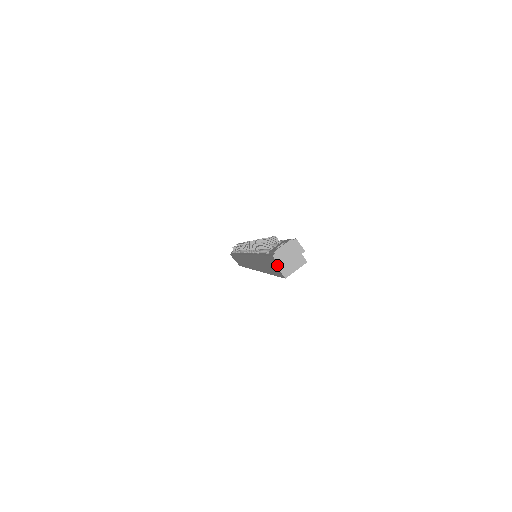
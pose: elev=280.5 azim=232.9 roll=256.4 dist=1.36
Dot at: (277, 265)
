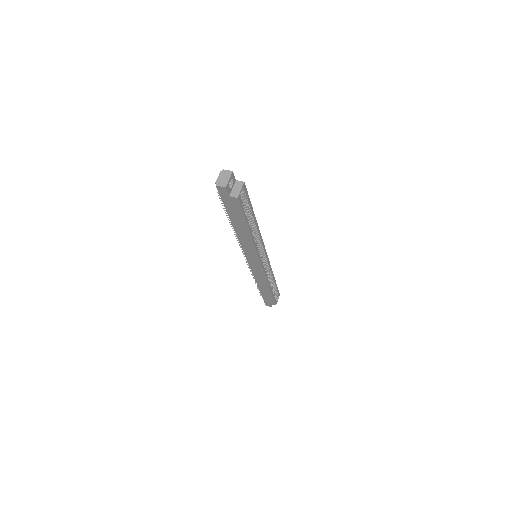
Dot at: (225, 192)
